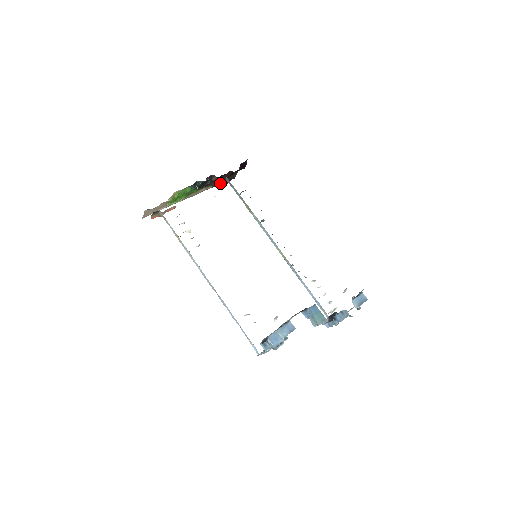
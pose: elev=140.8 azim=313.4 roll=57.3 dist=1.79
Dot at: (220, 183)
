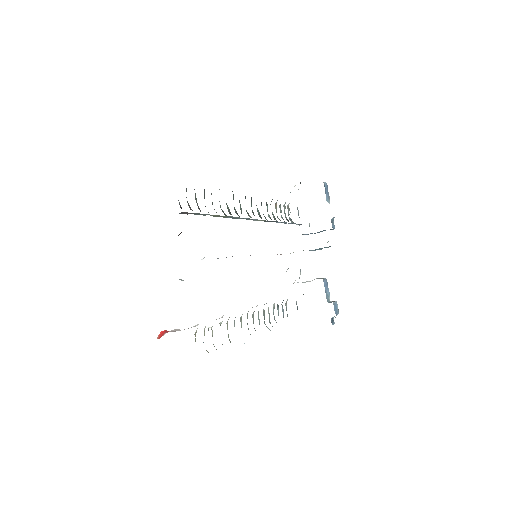
Dot at: occluded
